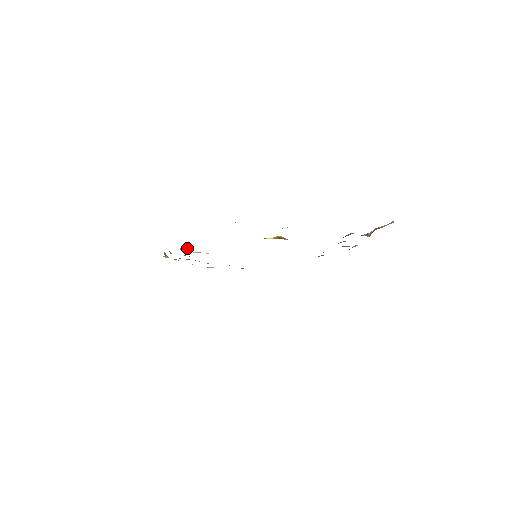
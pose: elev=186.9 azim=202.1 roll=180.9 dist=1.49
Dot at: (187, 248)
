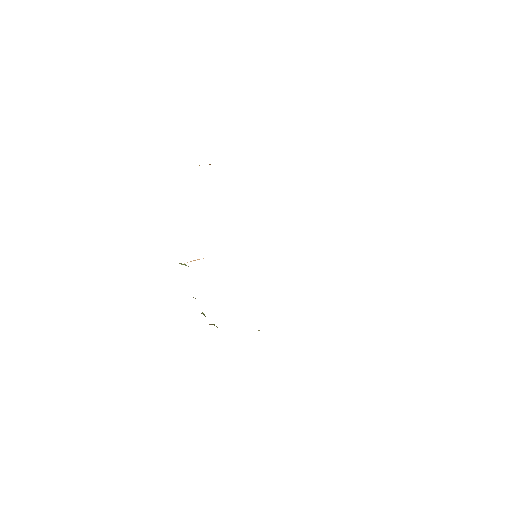
Dot at: (185, 264)
